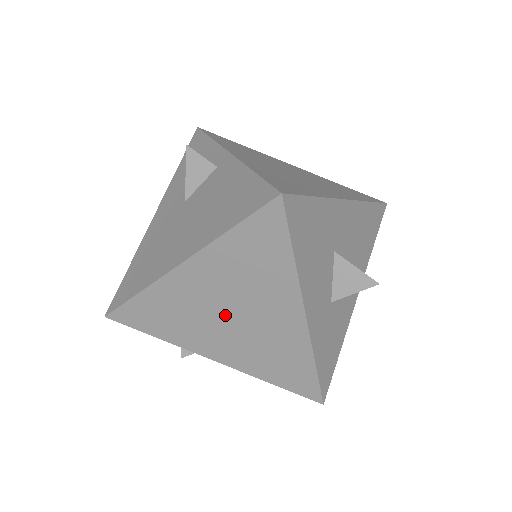
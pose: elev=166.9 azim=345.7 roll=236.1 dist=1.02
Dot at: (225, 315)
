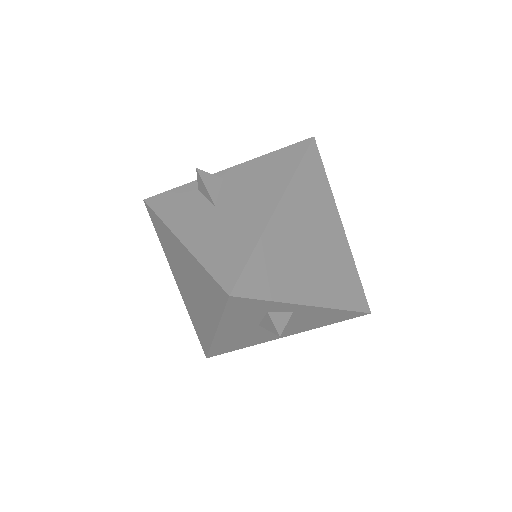
Dot at: (308, 247)
